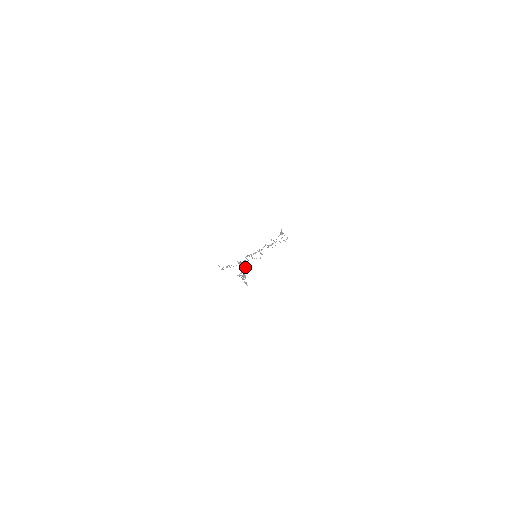
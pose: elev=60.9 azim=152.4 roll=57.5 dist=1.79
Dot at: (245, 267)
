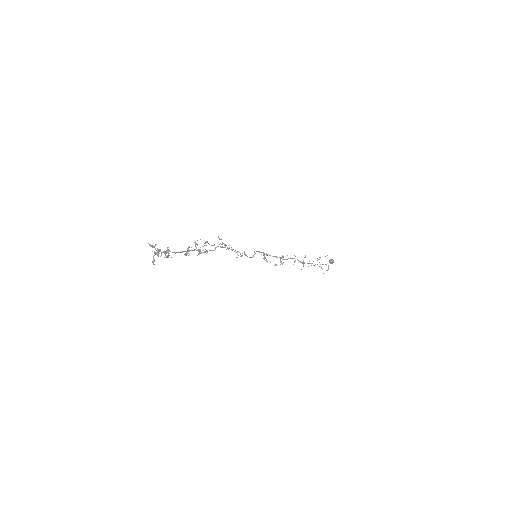
Dot at: occluded
